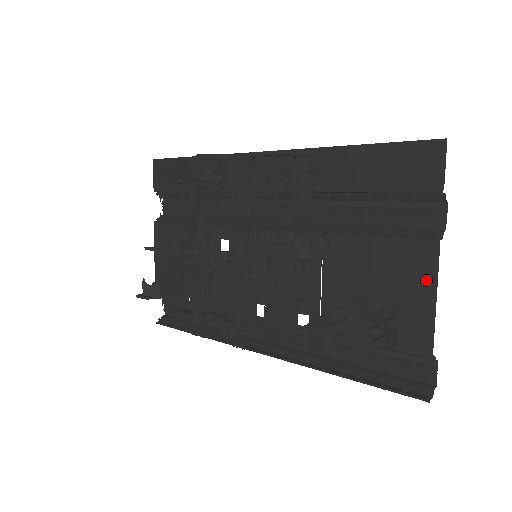
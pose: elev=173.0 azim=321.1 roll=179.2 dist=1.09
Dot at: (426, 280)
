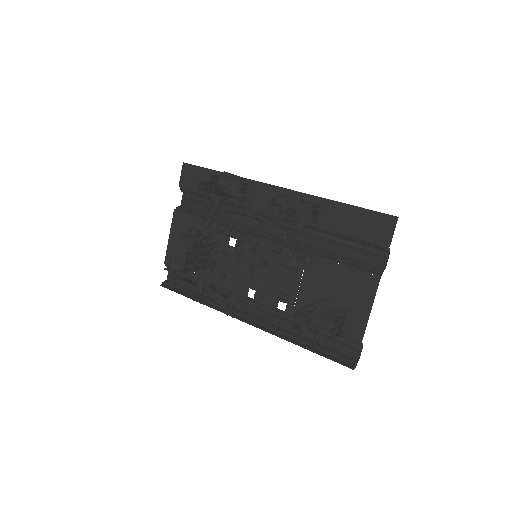
Dot at: (368, 297)
